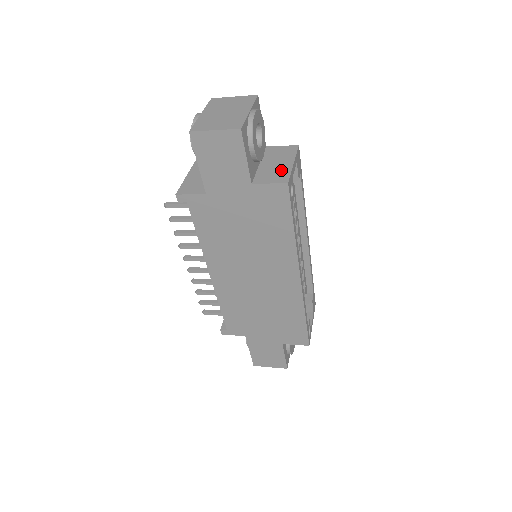
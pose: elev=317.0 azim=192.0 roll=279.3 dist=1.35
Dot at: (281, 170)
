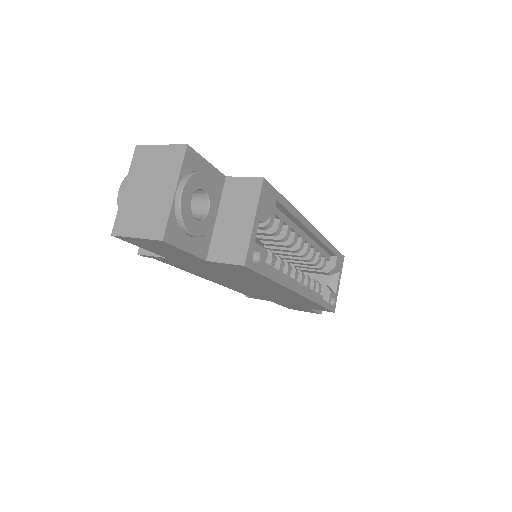
Dot at: (239, 236)
